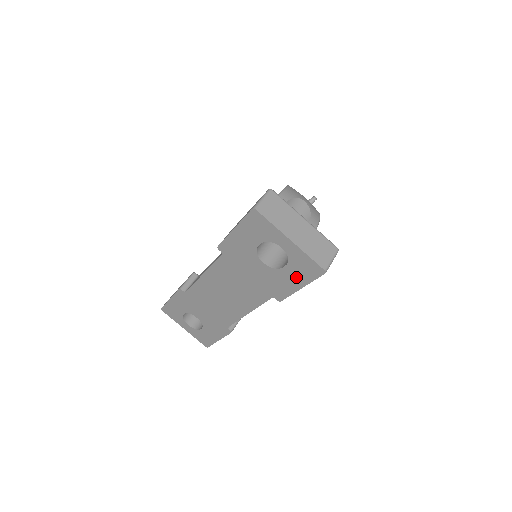
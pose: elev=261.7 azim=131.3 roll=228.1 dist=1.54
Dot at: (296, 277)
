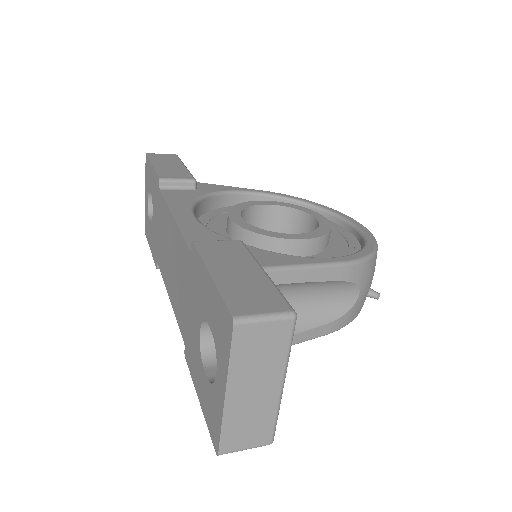
Dot at: (203, 393)
